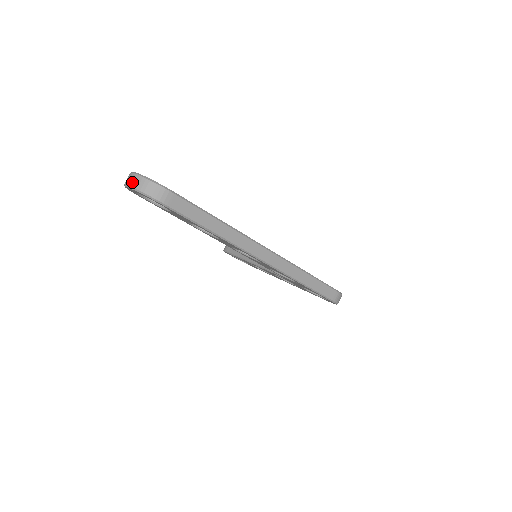
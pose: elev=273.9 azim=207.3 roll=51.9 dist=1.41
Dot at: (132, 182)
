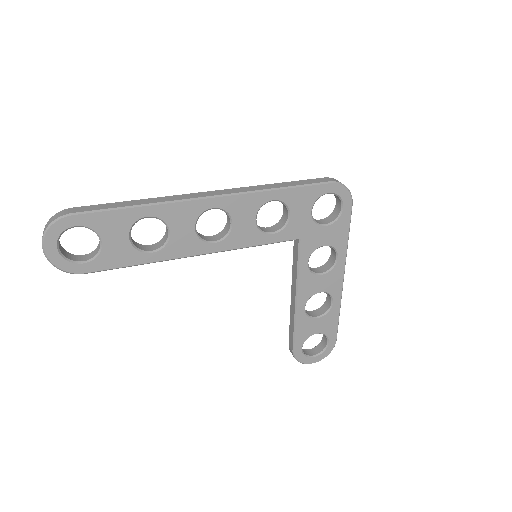
Dot at: (42, 239)
